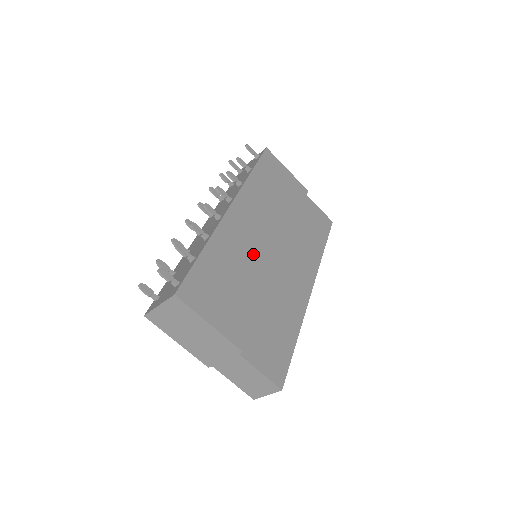
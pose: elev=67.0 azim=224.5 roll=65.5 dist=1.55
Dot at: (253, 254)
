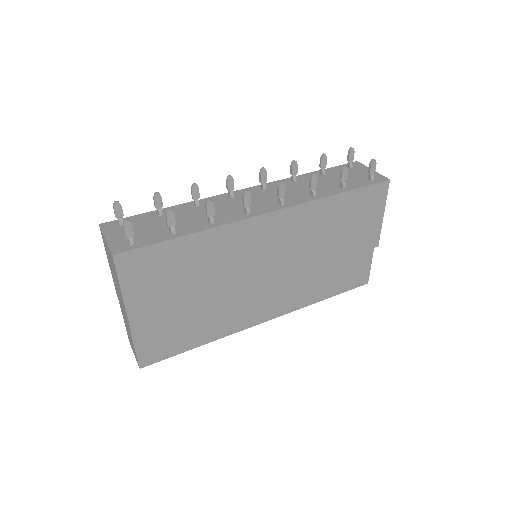
Dot at: (238, 266)
